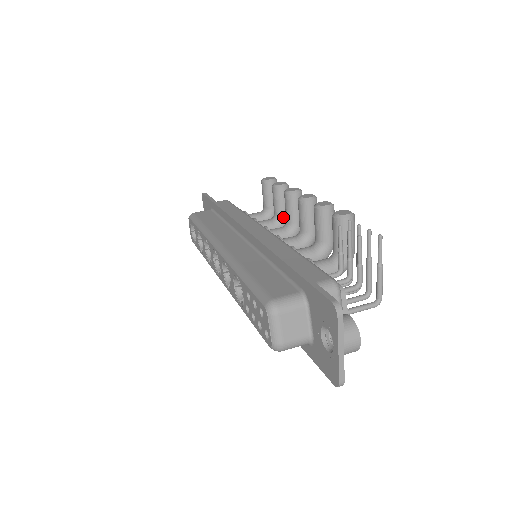
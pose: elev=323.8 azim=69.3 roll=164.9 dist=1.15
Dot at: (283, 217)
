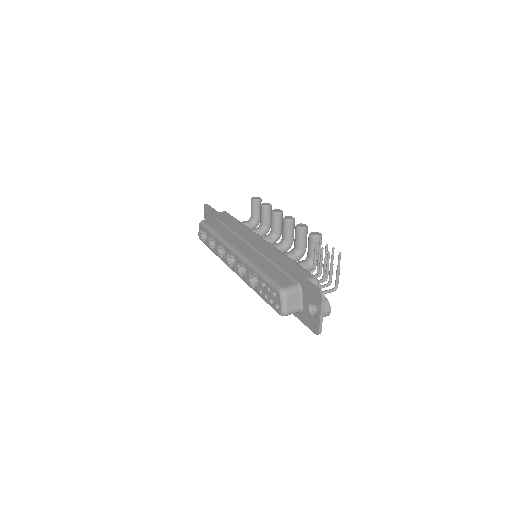
Dot at: (267, 227)
